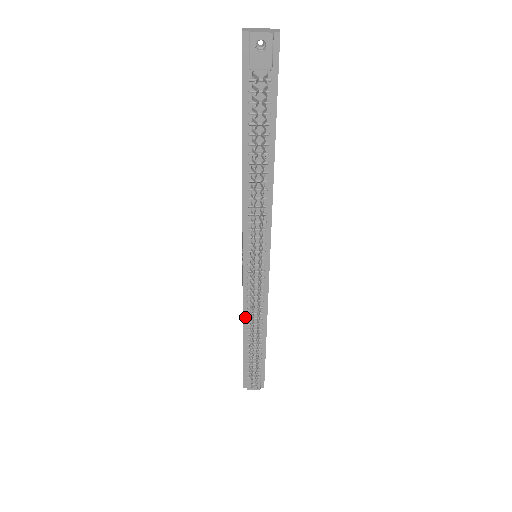
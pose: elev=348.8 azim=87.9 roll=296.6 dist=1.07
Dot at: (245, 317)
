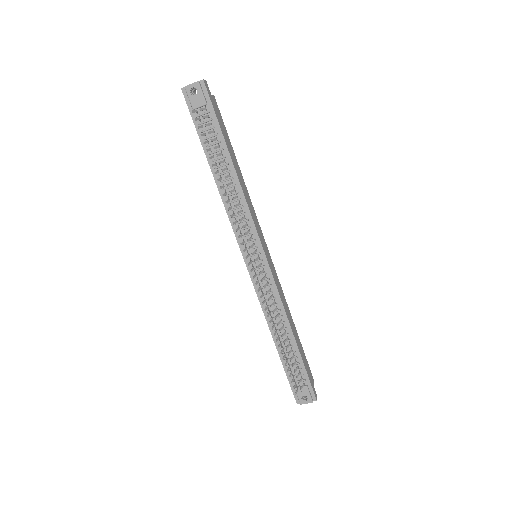
Dot at: (267, 318)
